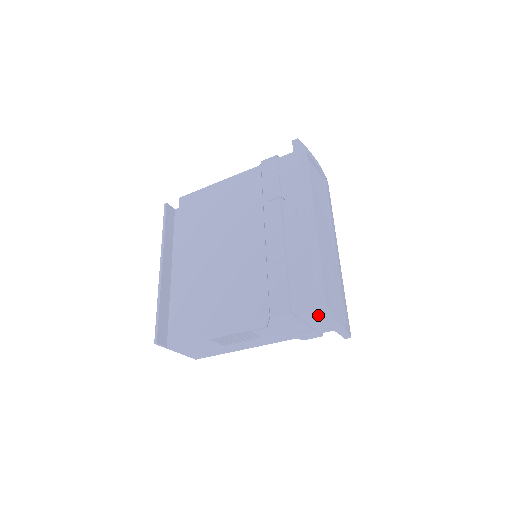
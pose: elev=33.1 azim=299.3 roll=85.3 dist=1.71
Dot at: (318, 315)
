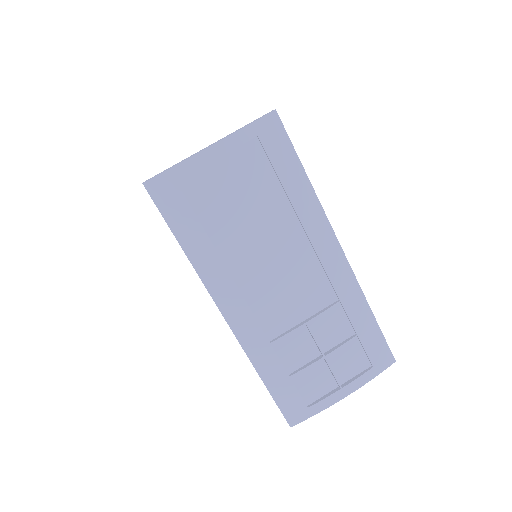
Dot at: occluded
